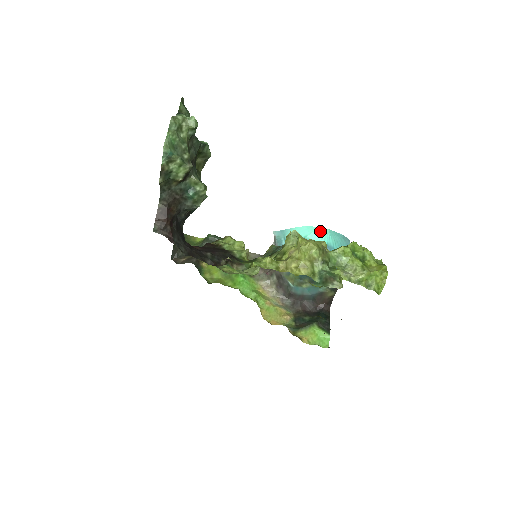
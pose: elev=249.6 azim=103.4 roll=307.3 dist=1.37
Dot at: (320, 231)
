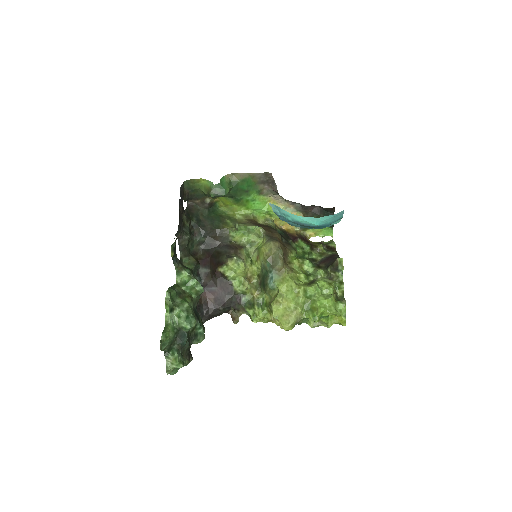
Dot at: (311, 220)
